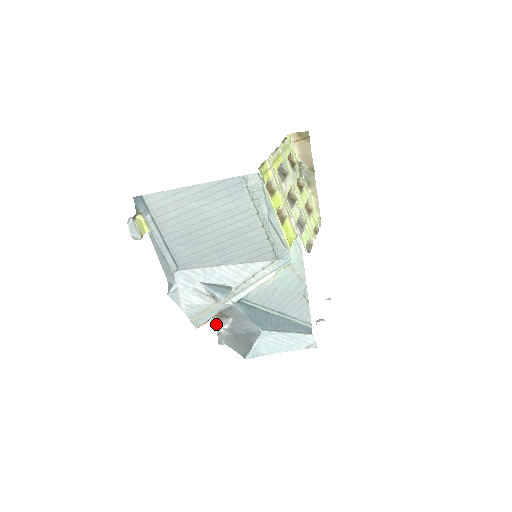
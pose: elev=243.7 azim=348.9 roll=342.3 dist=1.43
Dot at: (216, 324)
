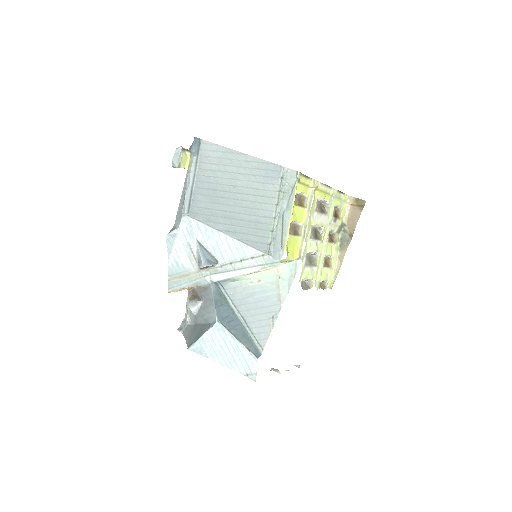
Dot at: (188, 309)
